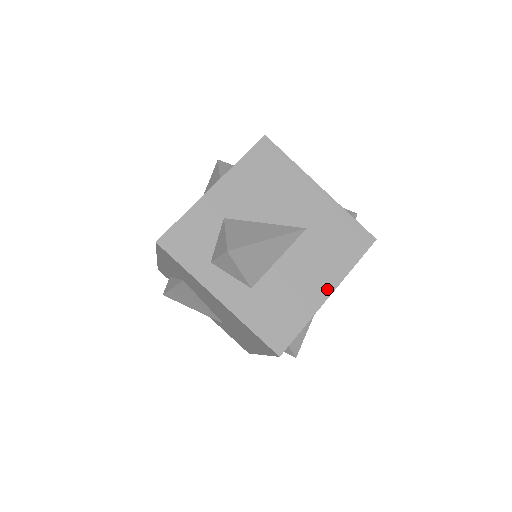
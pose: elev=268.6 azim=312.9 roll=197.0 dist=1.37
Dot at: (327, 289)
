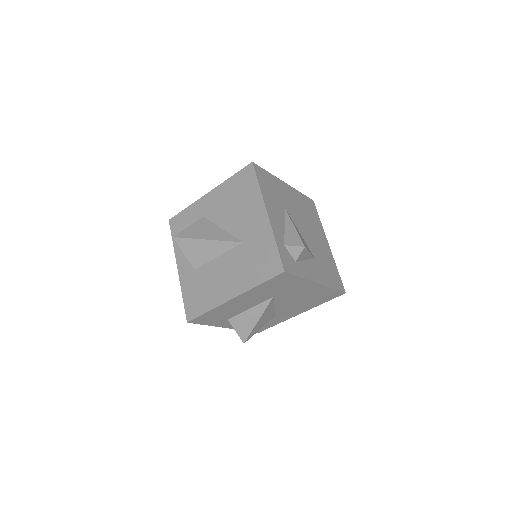
Dot at: (233, 293)
